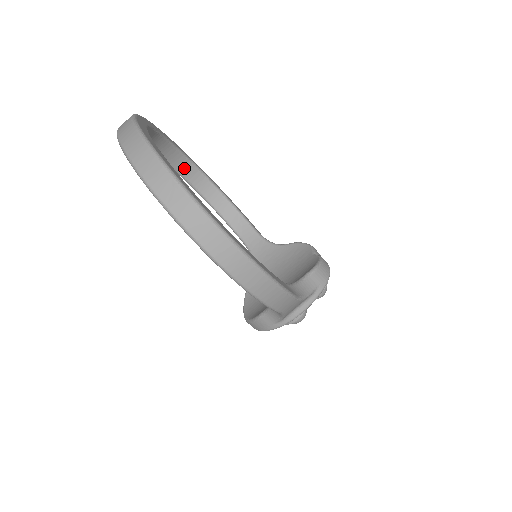
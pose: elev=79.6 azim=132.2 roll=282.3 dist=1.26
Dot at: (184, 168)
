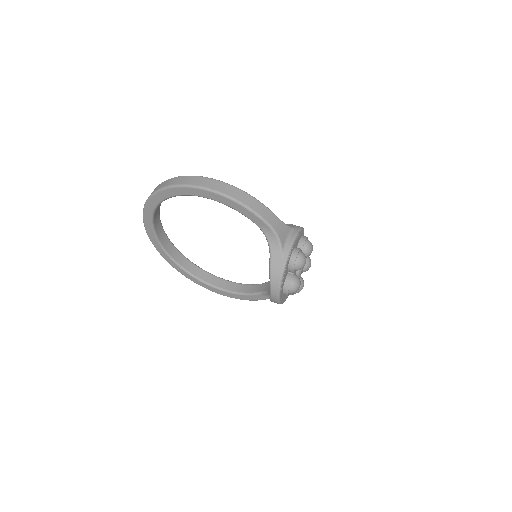
Dot at: (198, 273)
